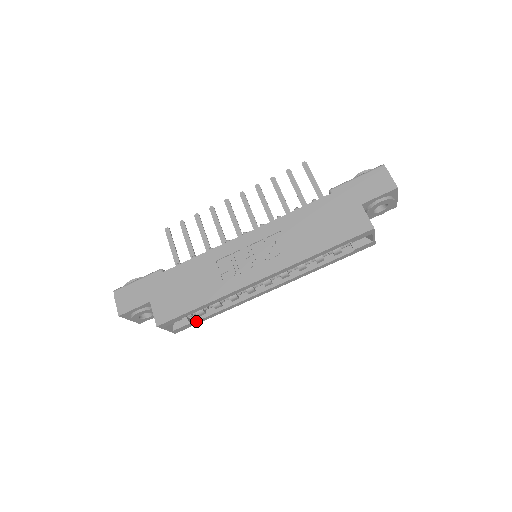
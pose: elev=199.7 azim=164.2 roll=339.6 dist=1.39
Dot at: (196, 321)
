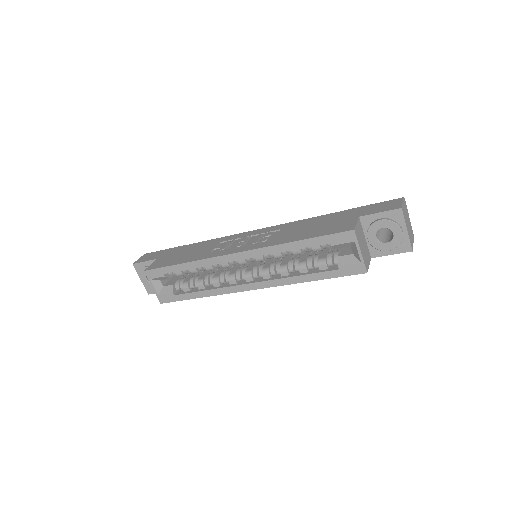
Dot at: (179, 294)
